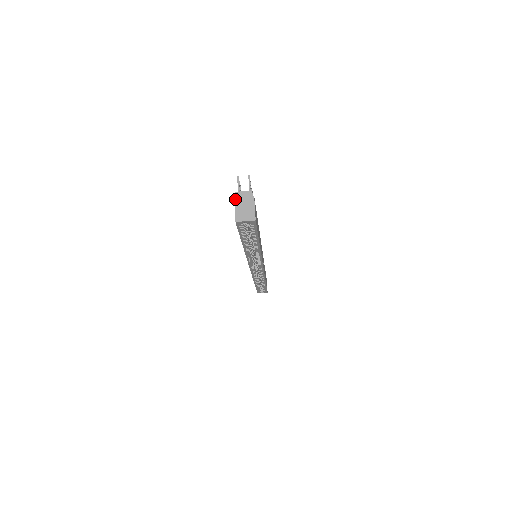
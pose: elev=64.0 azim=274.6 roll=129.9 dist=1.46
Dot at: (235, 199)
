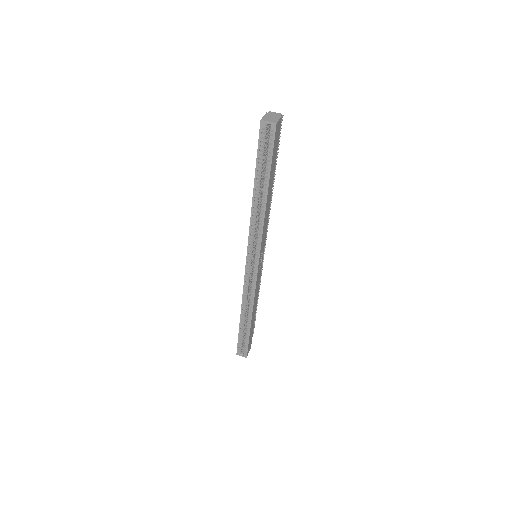
Dot at: (267, 113)
